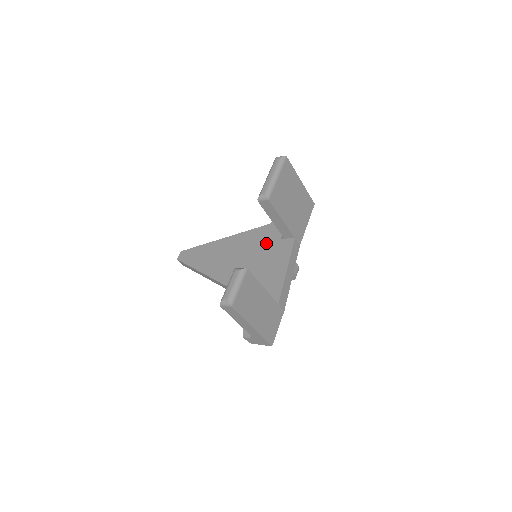
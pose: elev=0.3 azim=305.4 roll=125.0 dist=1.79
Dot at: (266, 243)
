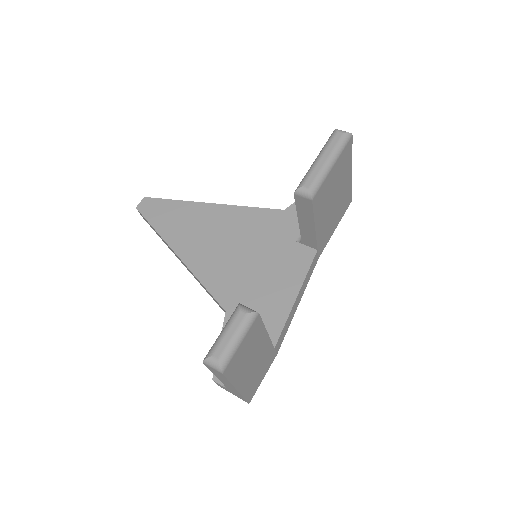
Dot at: (274, 239)
